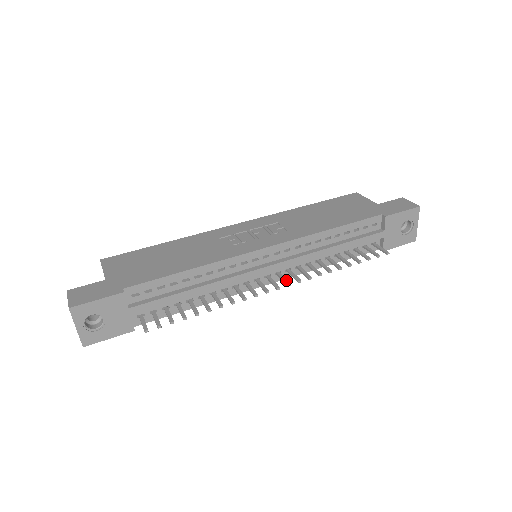
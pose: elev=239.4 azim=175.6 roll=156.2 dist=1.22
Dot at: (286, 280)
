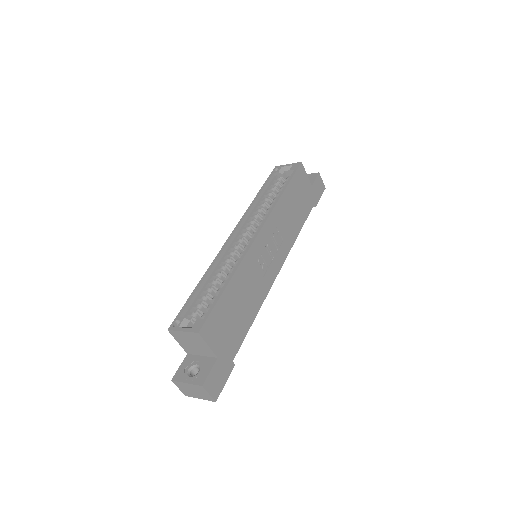
Dot at: occluded
